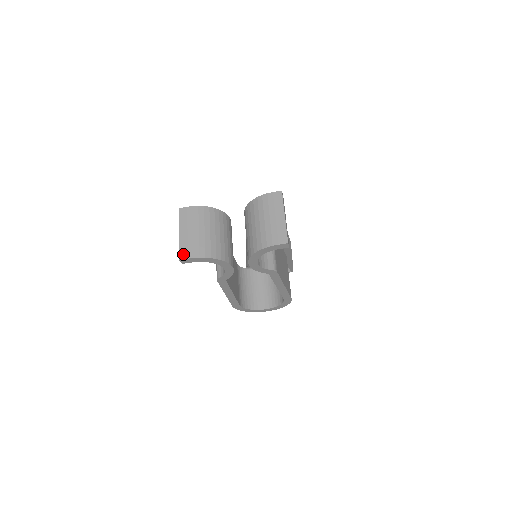
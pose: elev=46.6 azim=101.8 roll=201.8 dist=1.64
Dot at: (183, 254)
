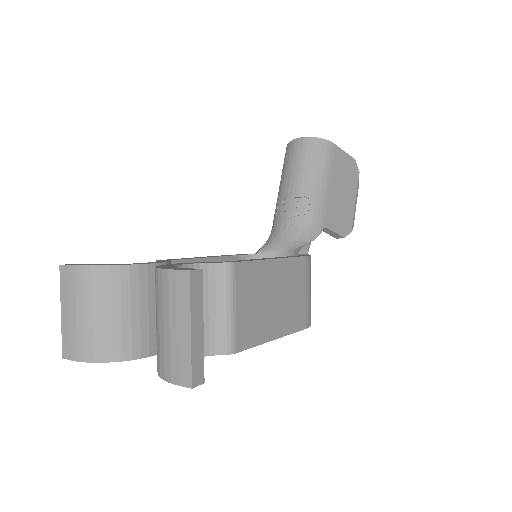
Dot at: (66, 351)
